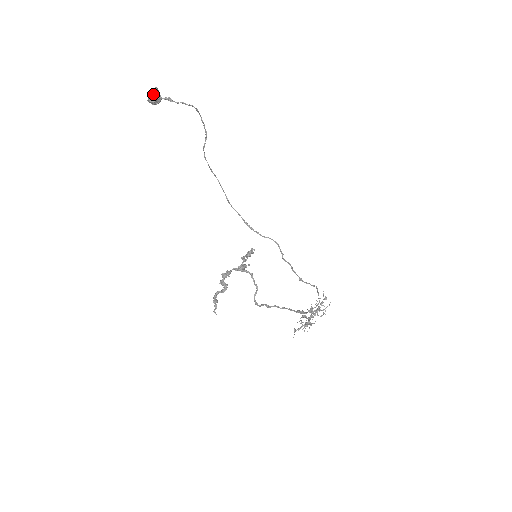
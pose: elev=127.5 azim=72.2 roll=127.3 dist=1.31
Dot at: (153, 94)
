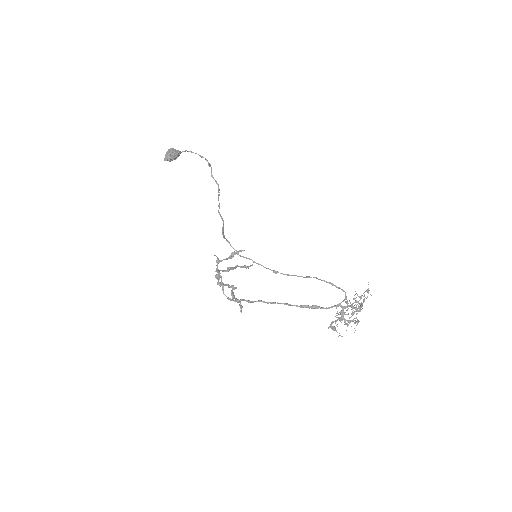
Dot at: (166, 155)
